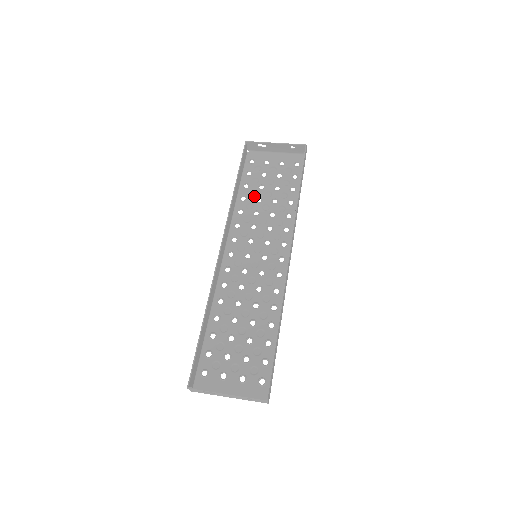
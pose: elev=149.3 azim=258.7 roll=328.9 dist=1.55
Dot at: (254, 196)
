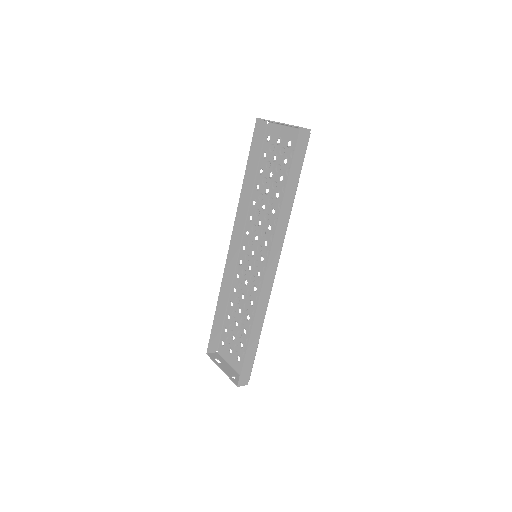
Dot at: (265, 185)
